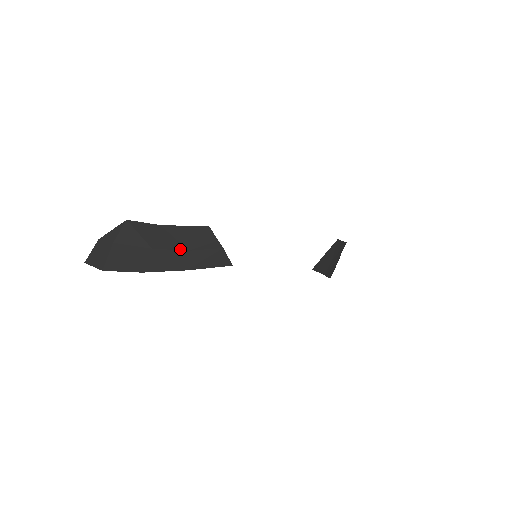
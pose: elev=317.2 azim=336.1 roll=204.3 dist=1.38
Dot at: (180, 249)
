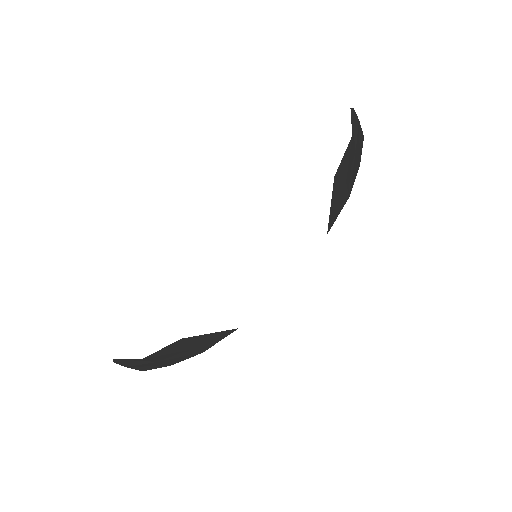
Dot at: (179, 353)
